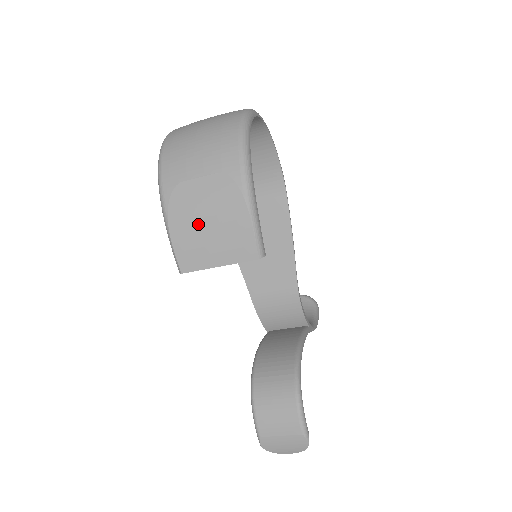
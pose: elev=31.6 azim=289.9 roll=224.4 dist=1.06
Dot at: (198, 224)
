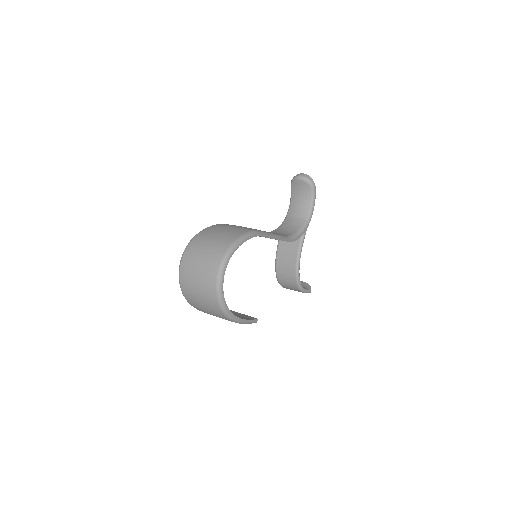
Dot at: occluded
